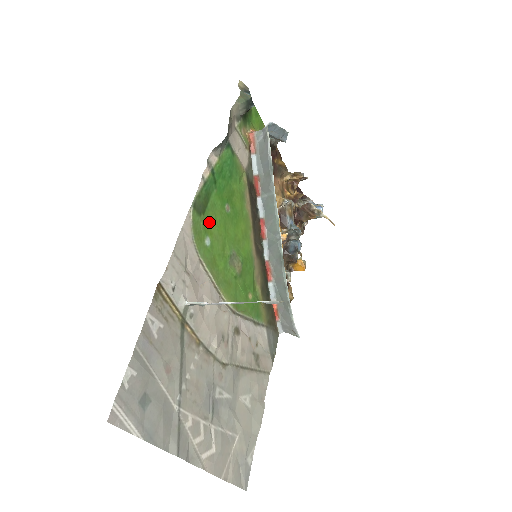
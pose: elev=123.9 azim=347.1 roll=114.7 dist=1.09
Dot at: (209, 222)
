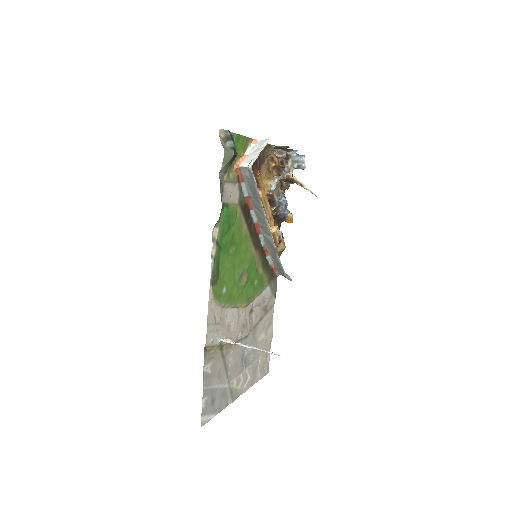
Dot at: (222, 278)
